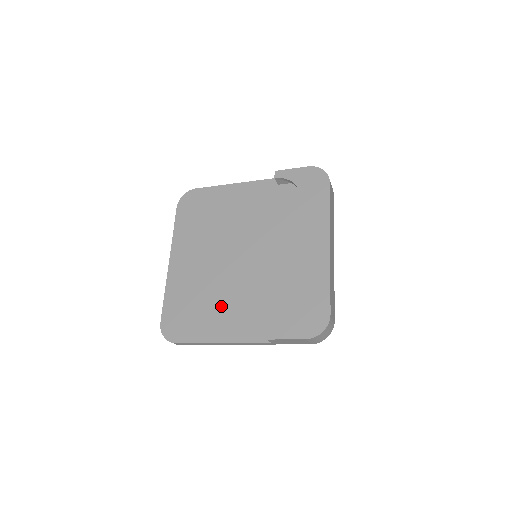
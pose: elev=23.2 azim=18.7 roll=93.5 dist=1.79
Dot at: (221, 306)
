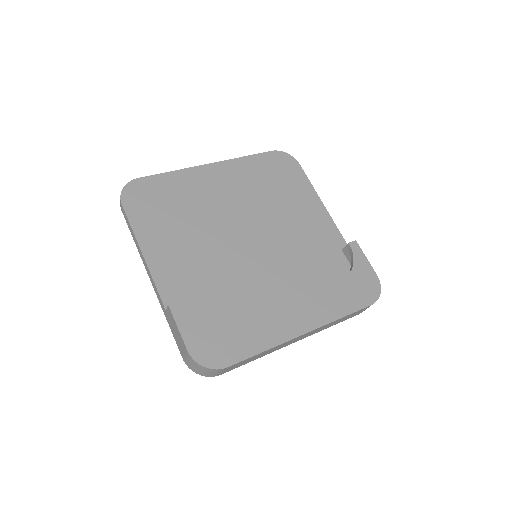
Dot at: (185, 238)
